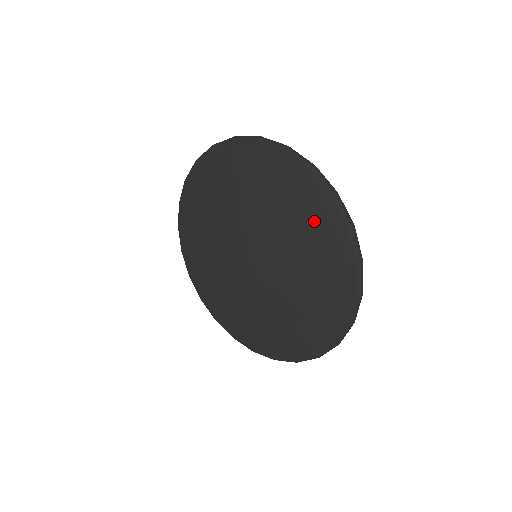
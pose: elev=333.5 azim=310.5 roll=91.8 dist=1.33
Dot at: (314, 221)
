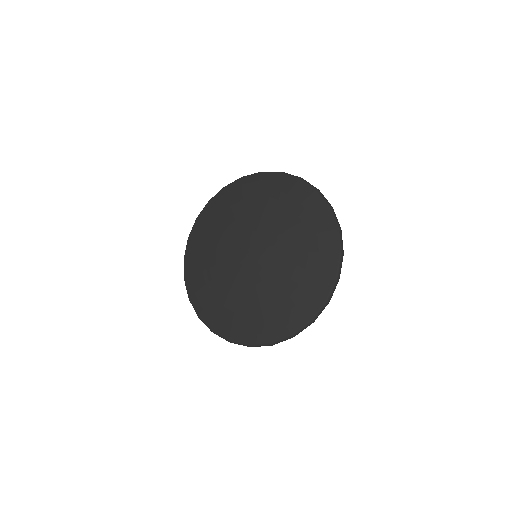
Dot at: (314, 278)
